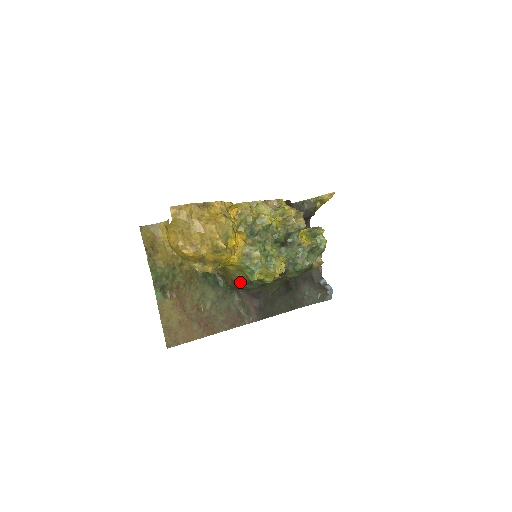
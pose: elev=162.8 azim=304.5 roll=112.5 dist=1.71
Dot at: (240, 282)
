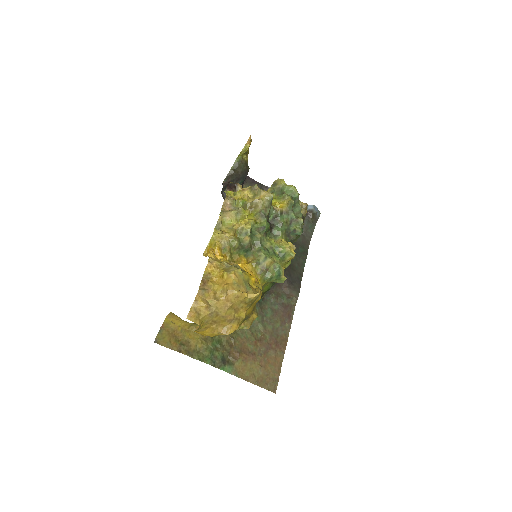
Dot at: occluded
